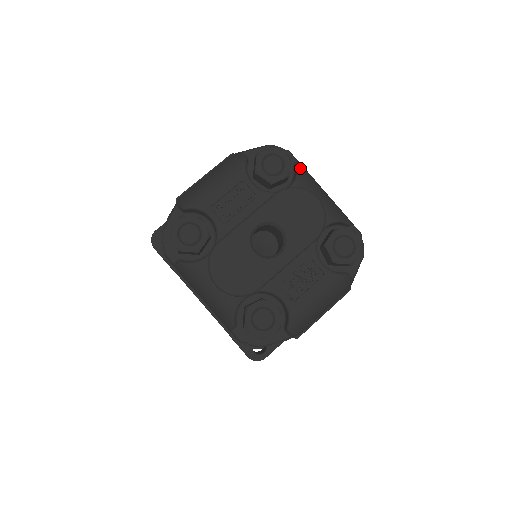
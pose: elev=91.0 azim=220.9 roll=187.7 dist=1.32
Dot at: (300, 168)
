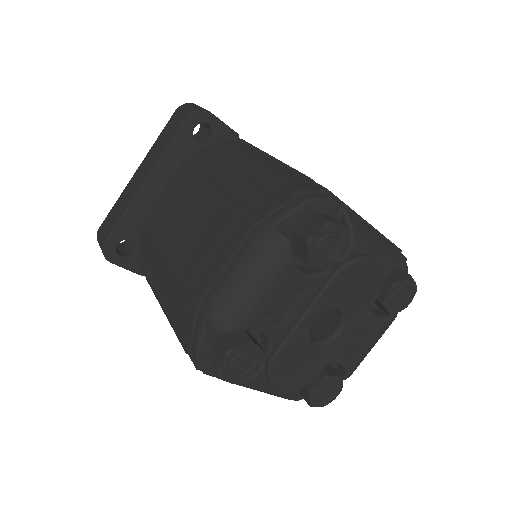
Dot at: (353, 226)
